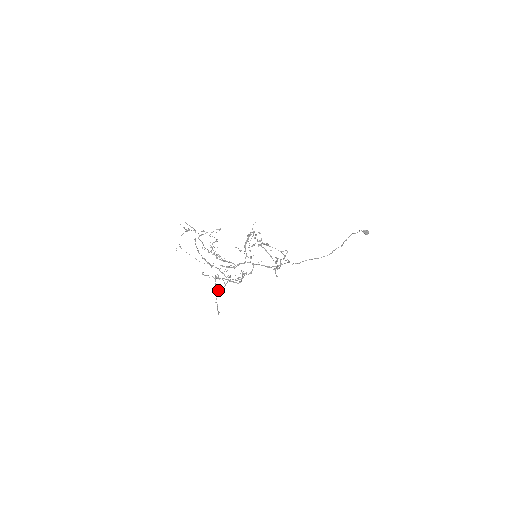
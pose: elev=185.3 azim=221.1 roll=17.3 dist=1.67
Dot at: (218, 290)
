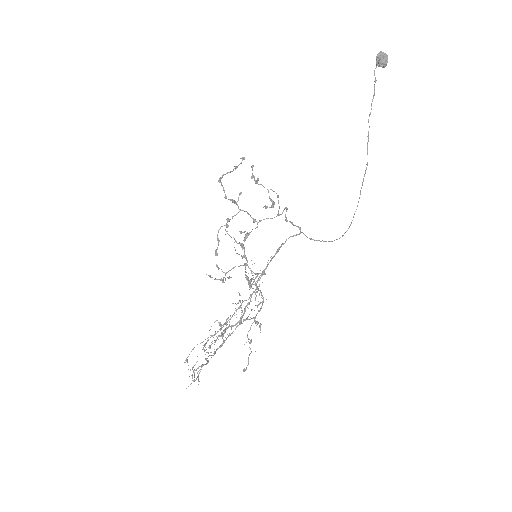
Dot at: occluded
